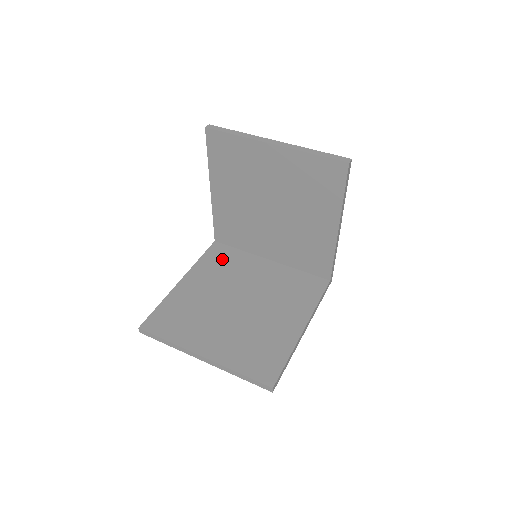
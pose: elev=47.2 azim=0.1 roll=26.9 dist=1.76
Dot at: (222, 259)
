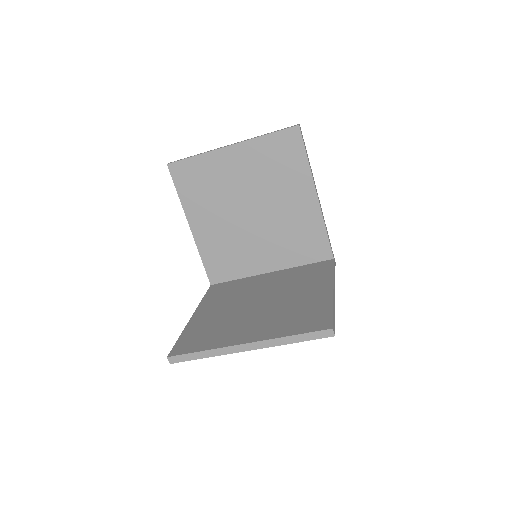
Dot at: (225, 290)
